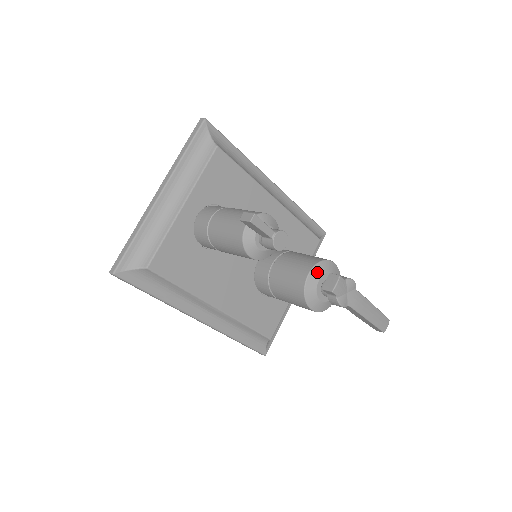
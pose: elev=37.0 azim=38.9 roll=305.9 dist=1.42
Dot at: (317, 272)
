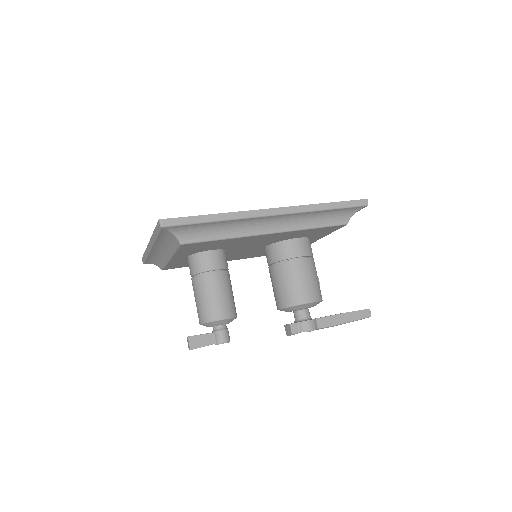
Dot at: (287, 310)
